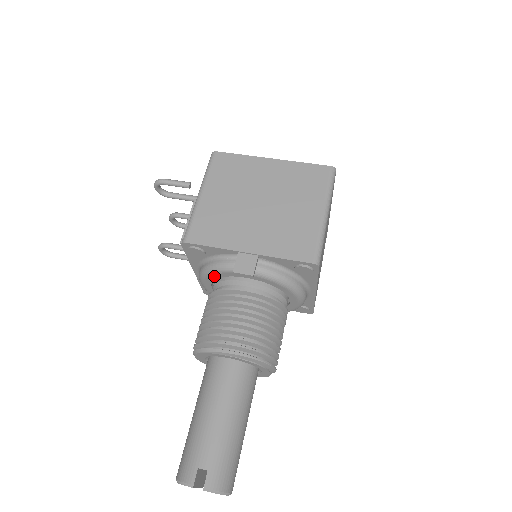
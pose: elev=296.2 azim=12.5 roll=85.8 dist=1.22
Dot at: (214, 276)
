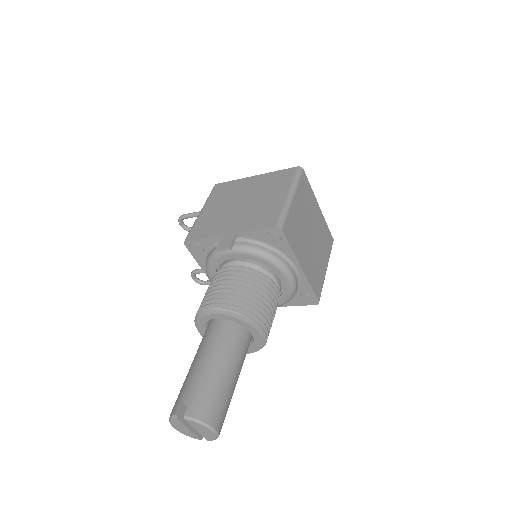
Dot at: (213, 267)
